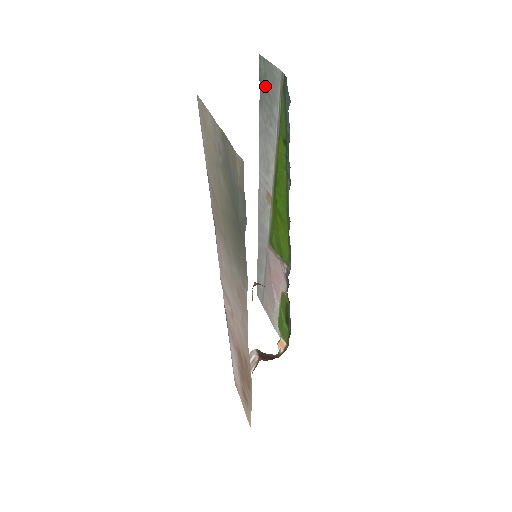
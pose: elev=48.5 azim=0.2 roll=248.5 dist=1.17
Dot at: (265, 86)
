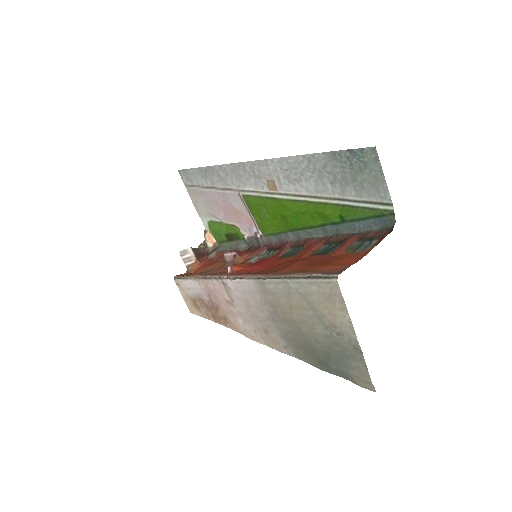
Dot at: (355, 166)
